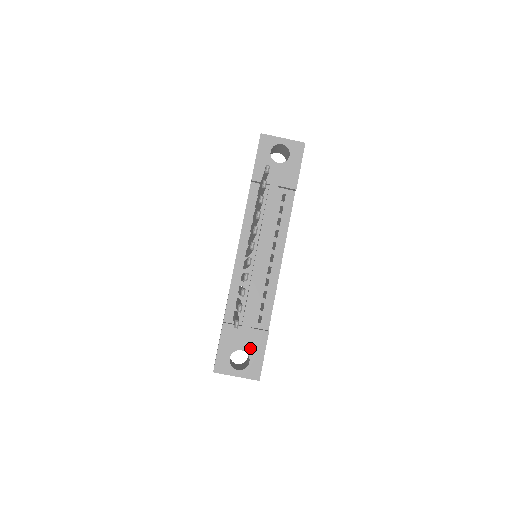
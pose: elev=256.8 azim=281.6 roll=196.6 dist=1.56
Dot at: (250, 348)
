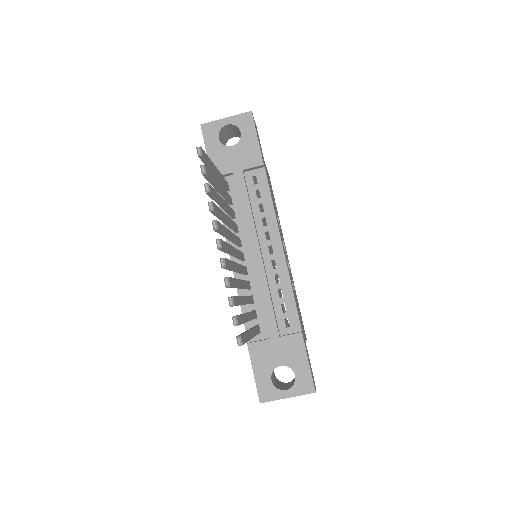
Dot at: (289, 360)
